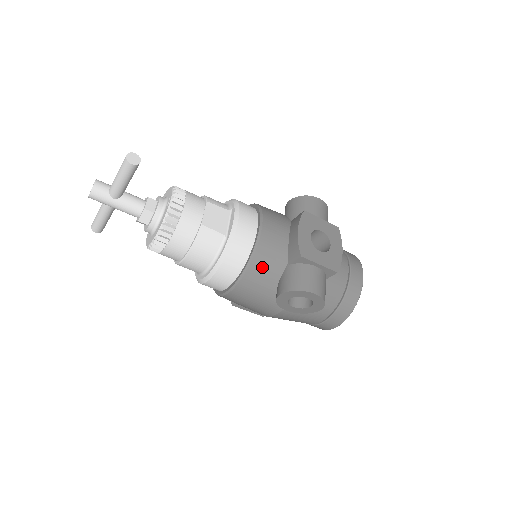
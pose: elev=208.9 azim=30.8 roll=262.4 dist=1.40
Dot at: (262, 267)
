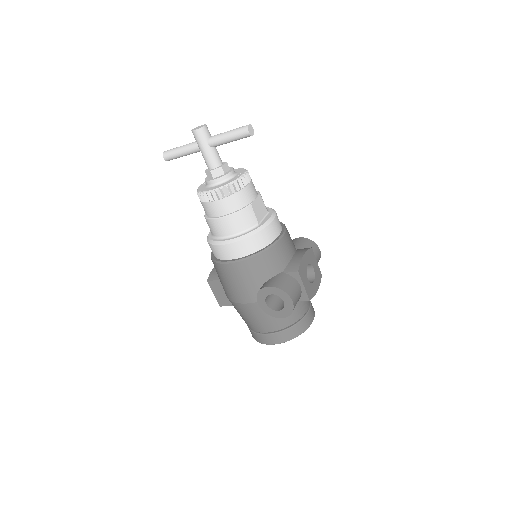
Dot at: (267, 261)
